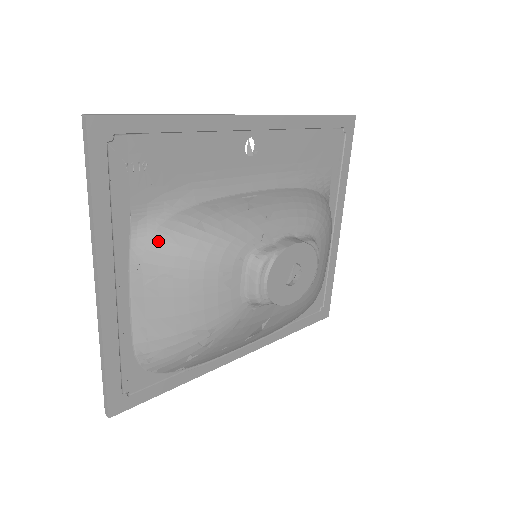
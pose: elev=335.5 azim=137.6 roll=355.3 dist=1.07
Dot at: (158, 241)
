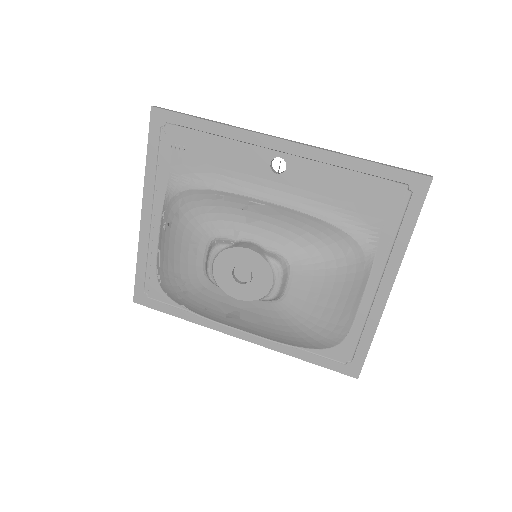
Dot at: (174, 201)
